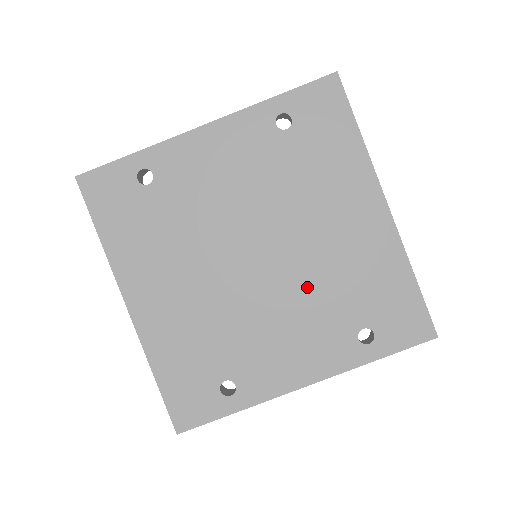
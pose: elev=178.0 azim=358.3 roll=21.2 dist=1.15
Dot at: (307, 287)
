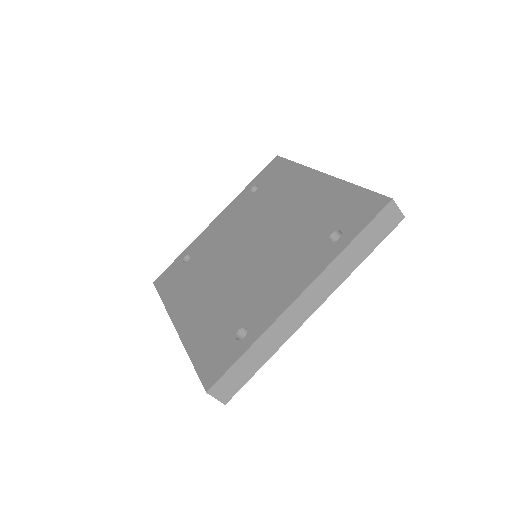
Dot at: (284, 240)
